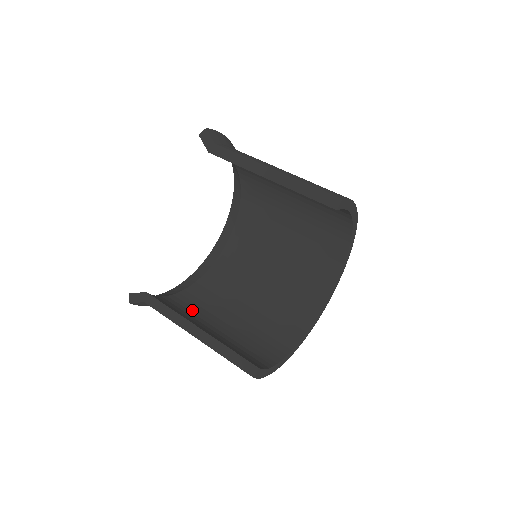
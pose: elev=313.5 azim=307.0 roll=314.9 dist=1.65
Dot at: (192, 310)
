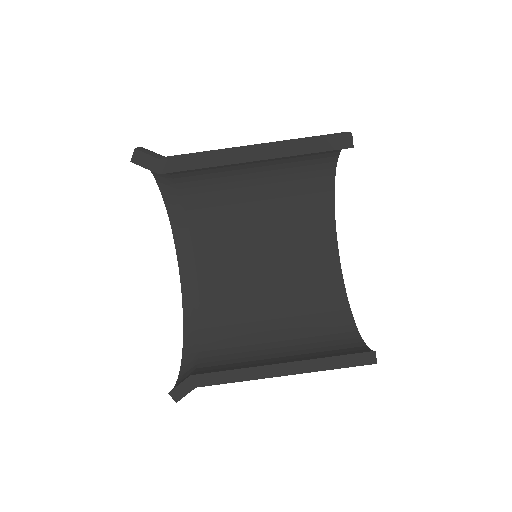
Dot at: (237, 356)
